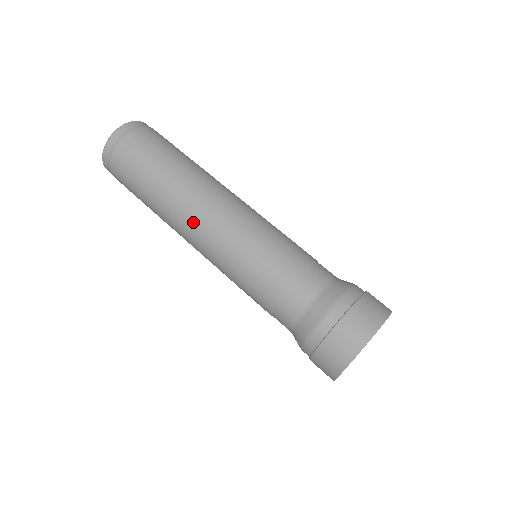
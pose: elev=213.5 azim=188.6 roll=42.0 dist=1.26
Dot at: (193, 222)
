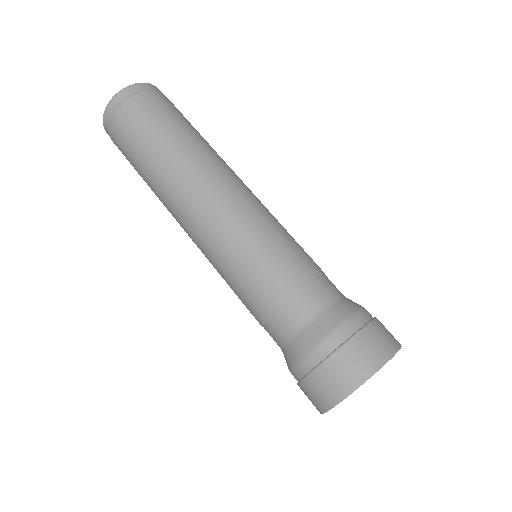
Dot at: (182, 225)
